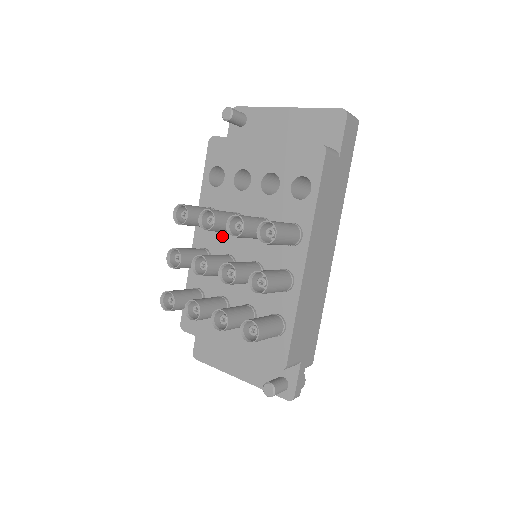
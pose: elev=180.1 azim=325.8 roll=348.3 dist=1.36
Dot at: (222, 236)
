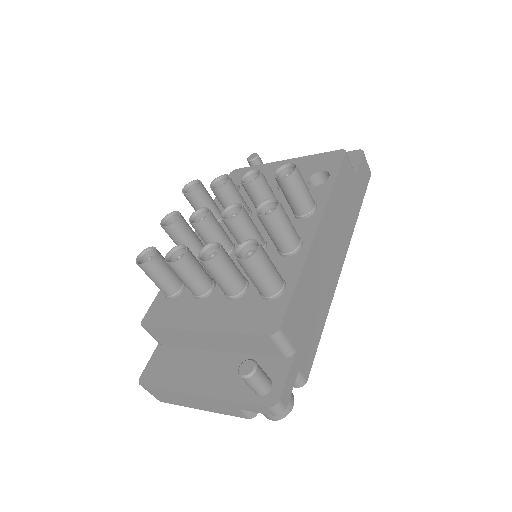
Dot at: (224, 230)
